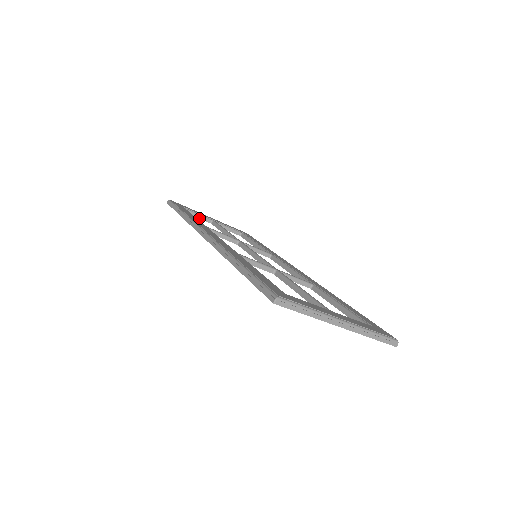
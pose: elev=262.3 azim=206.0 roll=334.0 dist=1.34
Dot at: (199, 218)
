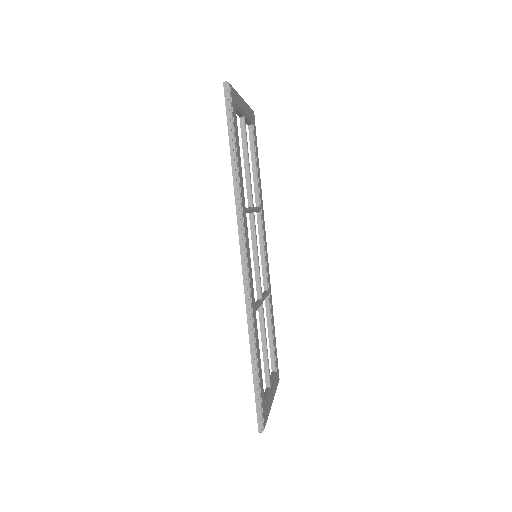
Dot at: (236, 113)
